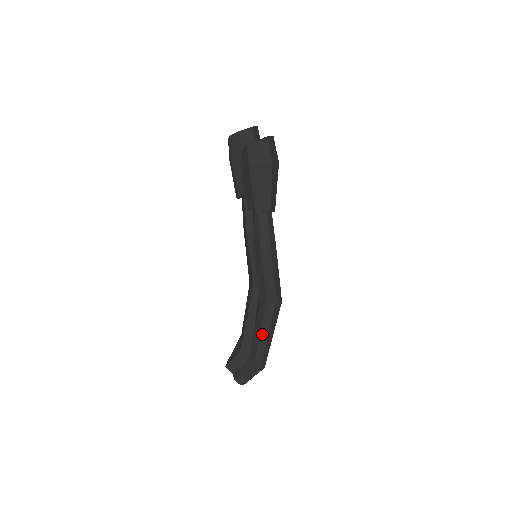
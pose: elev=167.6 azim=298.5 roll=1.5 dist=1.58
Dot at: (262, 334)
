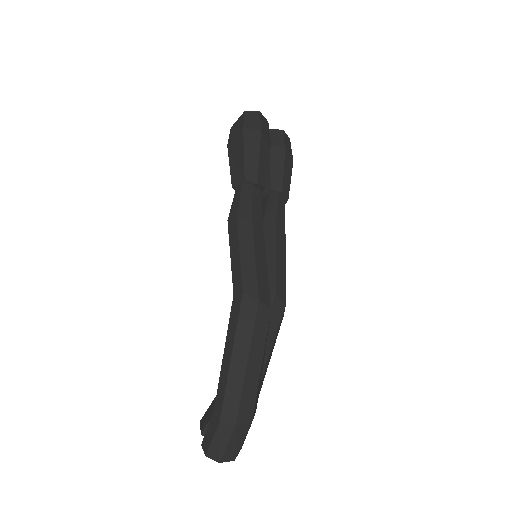
Dot at: (226, 351)
